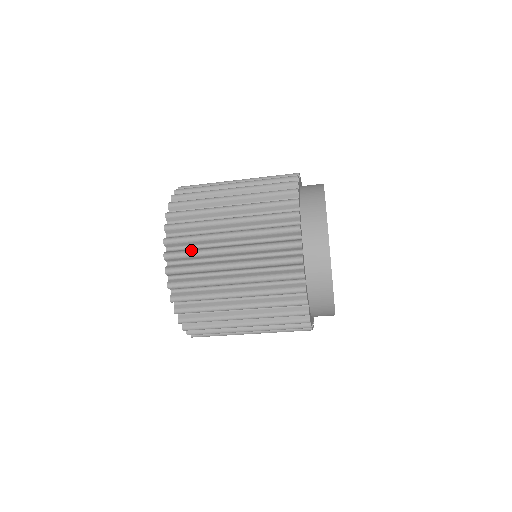
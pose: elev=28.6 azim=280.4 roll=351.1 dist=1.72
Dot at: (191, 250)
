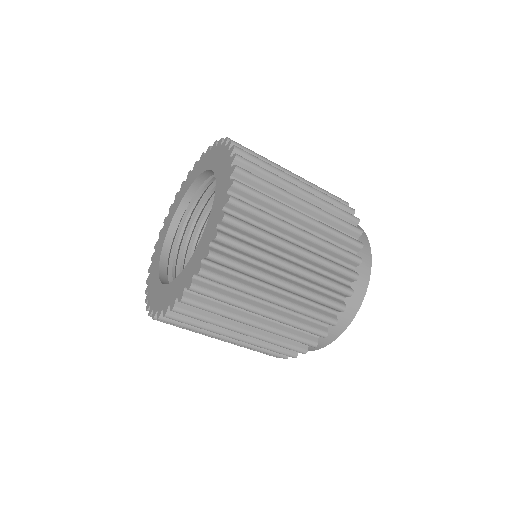
Dot at: (242, 263)
